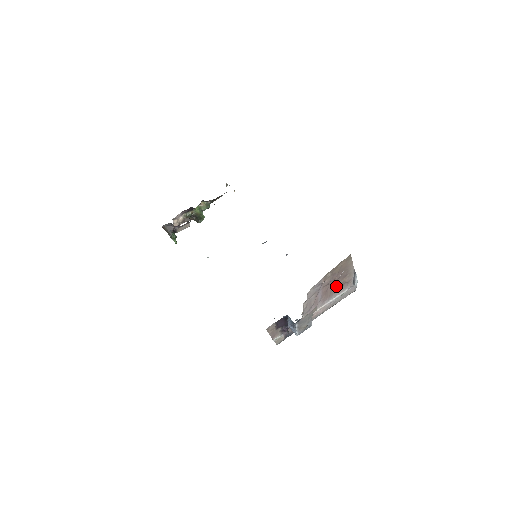
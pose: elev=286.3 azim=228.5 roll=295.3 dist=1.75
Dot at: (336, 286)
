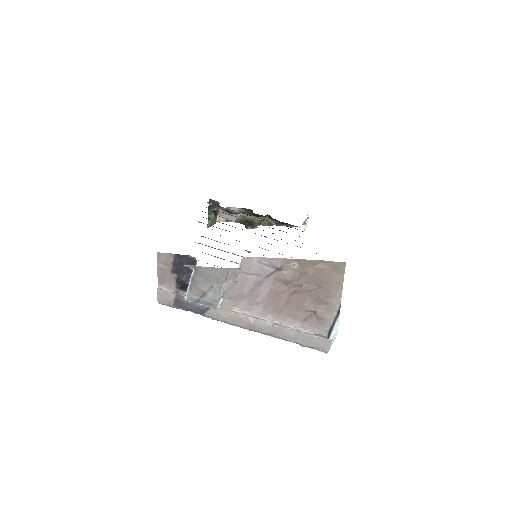
Dot at: (298, 305)
